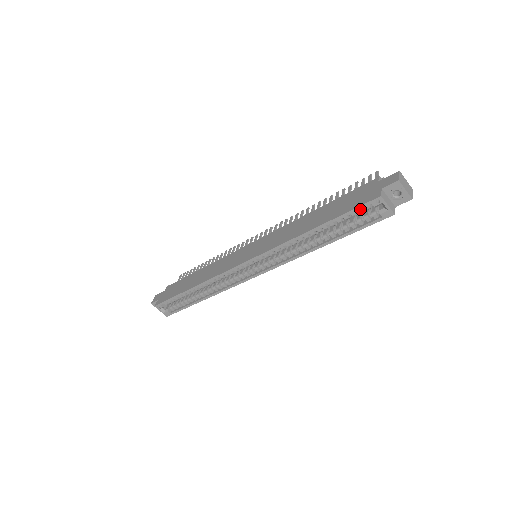
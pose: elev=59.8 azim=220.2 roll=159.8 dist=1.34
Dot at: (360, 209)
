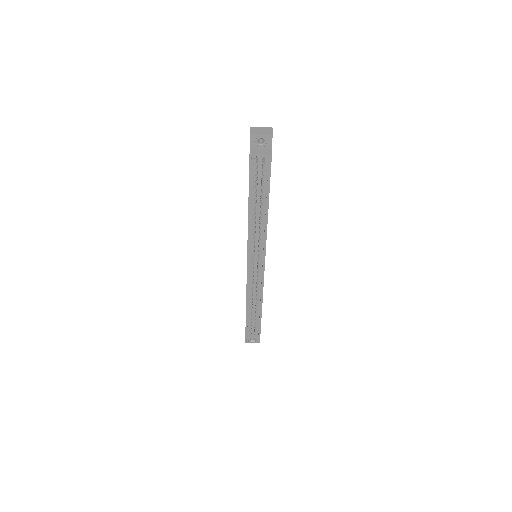
Dot at: (253, 172)
